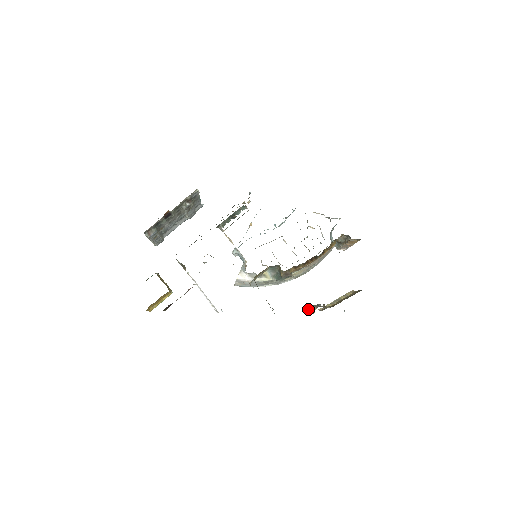
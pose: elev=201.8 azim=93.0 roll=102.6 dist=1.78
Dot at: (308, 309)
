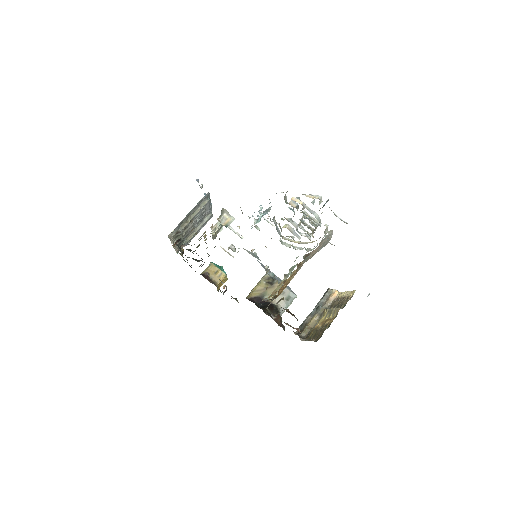
Dot at: occluded
